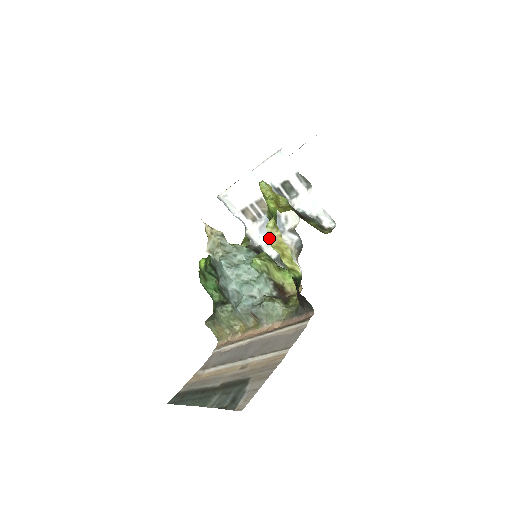
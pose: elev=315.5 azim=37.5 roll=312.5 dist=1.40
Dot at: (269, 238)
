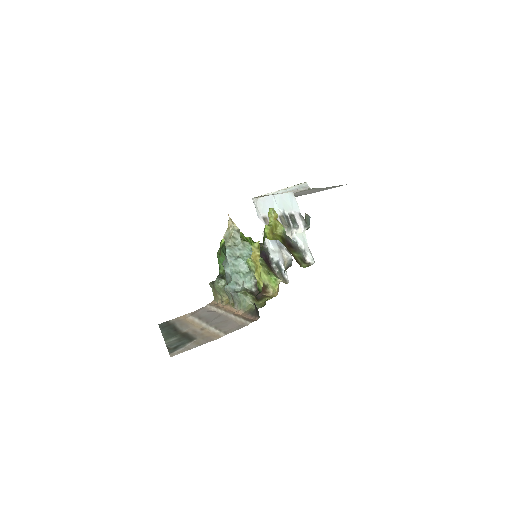
Dot at: (274, 246)
